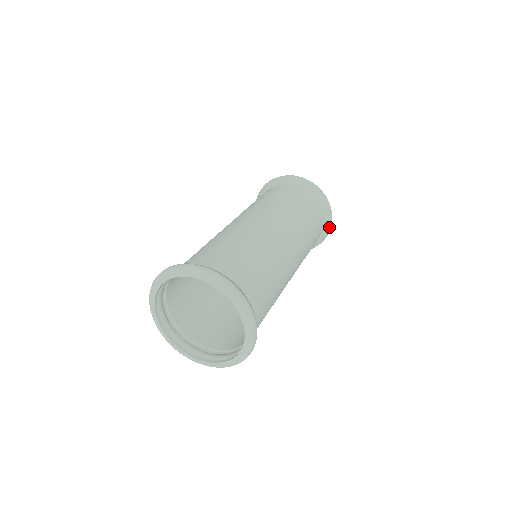
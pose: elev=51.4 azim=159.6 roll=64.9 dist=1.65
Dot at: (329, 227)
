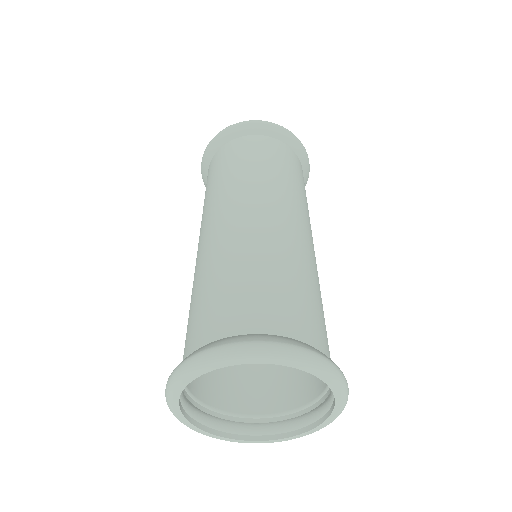
Dot at: occluded
